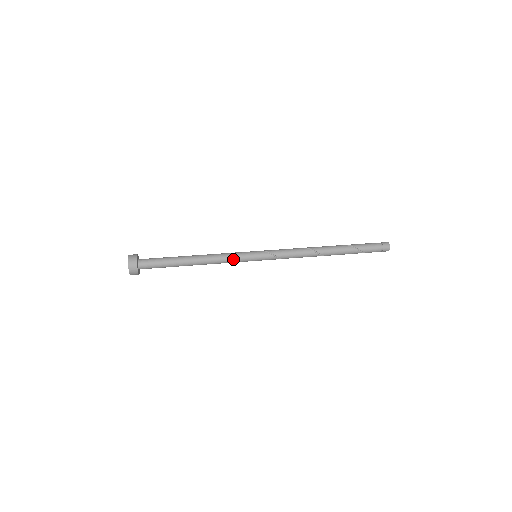
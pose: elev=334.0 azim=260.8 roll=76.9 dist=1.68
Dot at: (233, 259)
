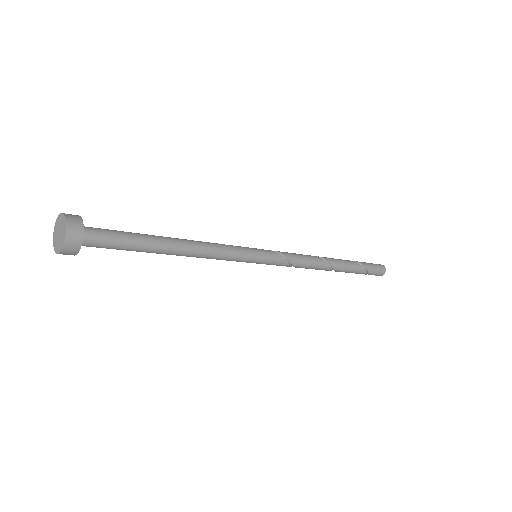
Dot at: (231, 248)
